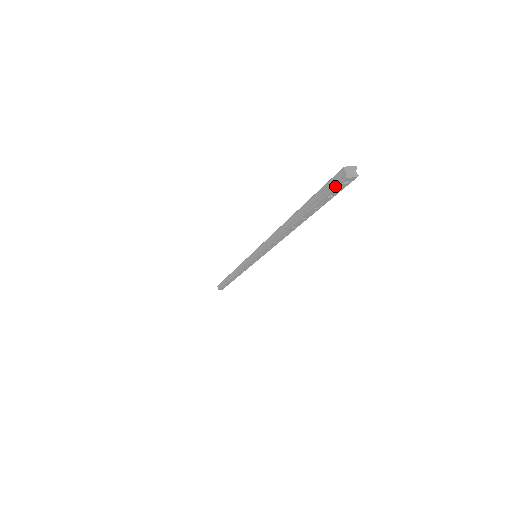
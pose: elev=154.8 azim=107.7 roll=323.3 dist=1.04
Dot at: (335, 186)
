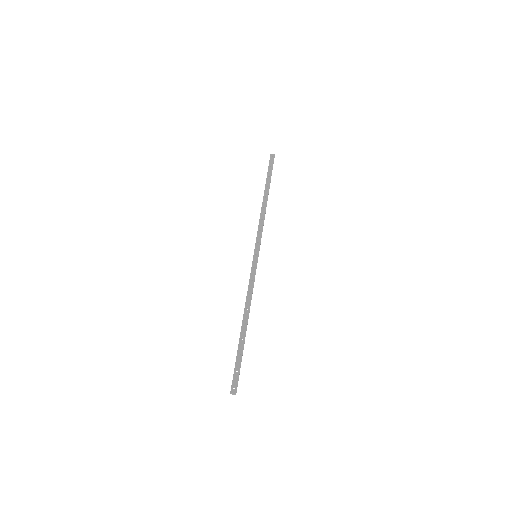
Dot at: (232, 383)
